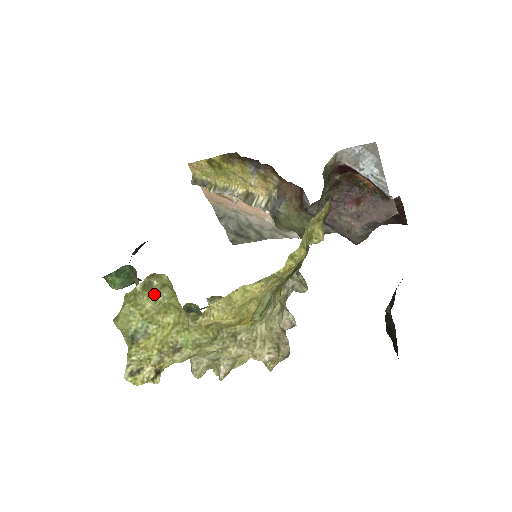
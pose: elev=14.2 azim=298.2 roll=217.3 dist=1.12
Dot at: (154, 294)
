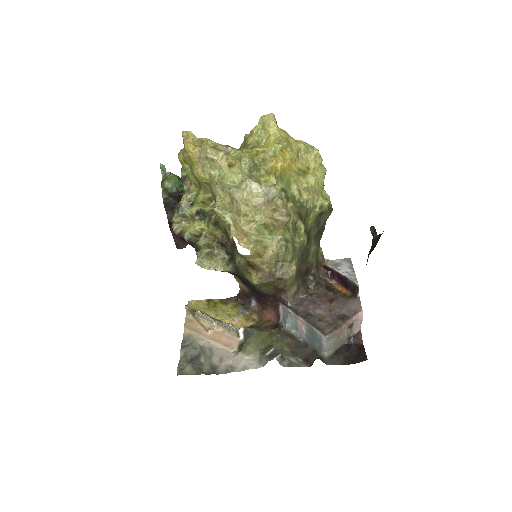
Dot at: occluded
